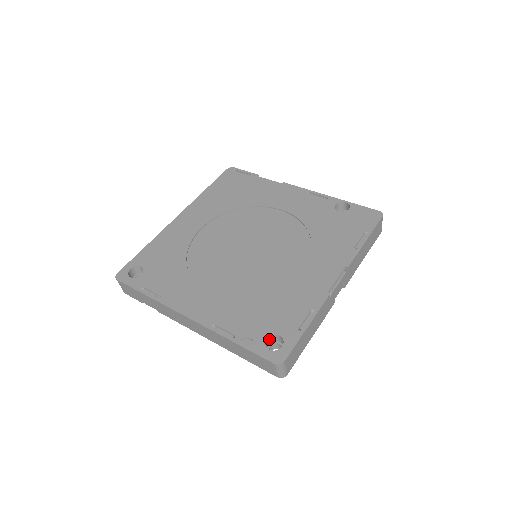
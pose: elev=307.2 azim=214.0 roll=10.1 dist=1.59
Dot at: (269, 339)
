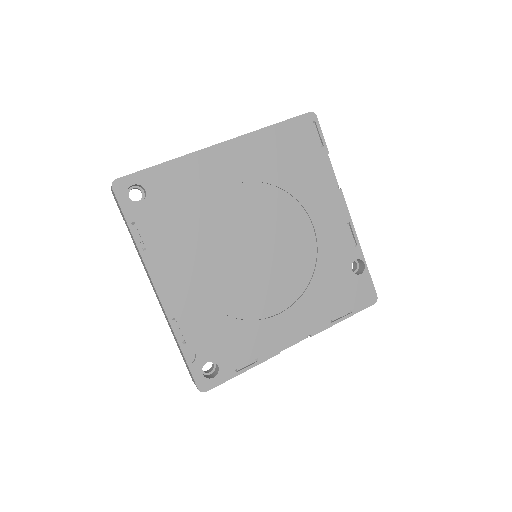
Dot at: (209, 360)
